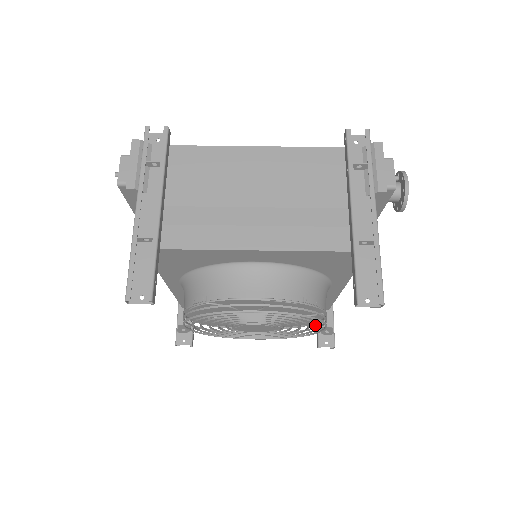
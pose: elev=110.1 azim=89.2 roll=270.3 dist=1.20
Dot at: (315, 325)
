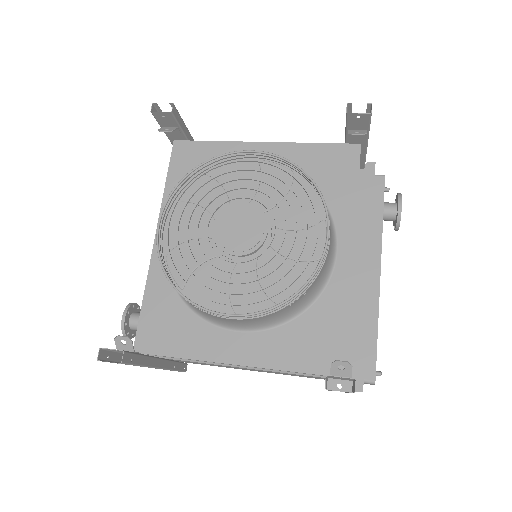
Dot at: (314, 212)
